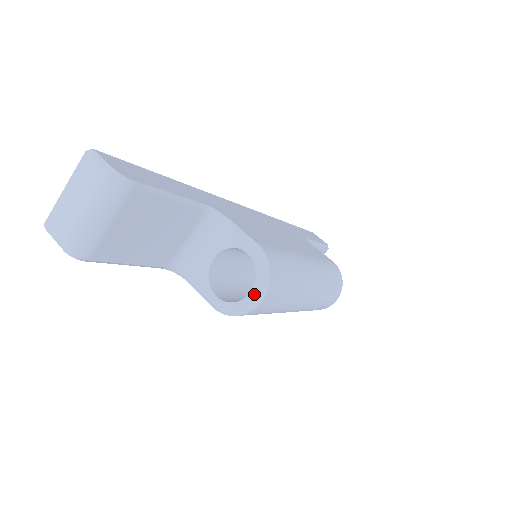
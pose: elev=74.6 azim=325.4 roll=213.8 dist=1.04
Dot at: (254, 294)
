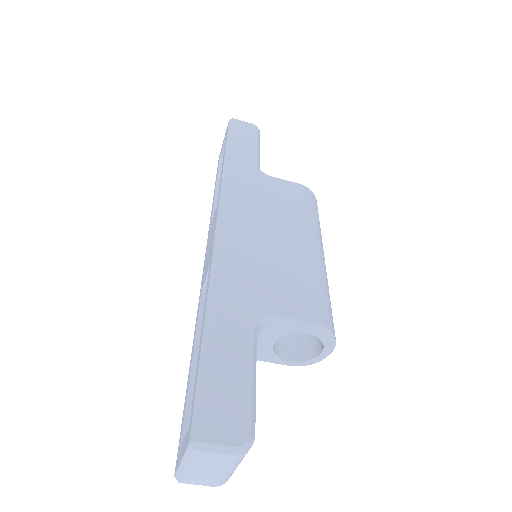
Dot at: (326, 352)
